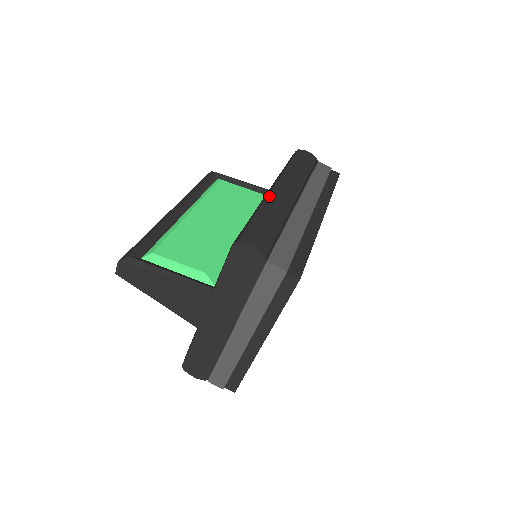
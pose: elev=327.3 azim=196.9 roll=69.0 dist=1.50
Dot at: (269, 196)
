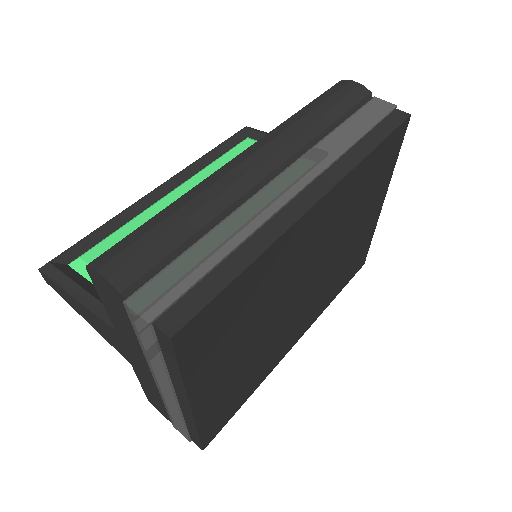
Dot at: (214, 174)
